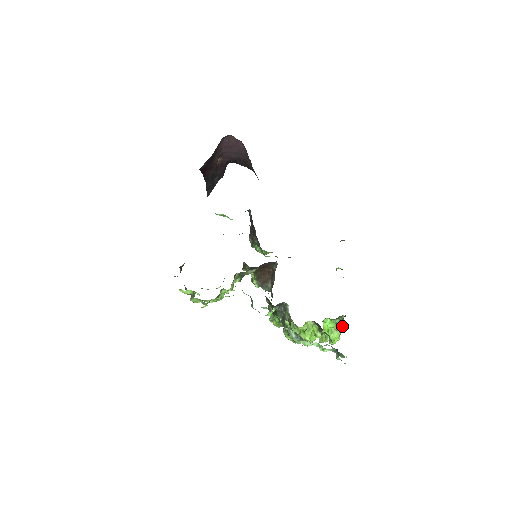
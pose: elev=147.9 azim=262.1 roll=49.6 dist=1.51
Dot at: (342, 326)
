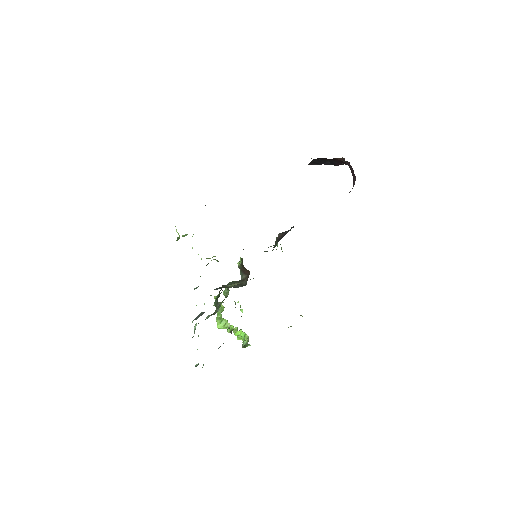
Dot at: (242, 347)
